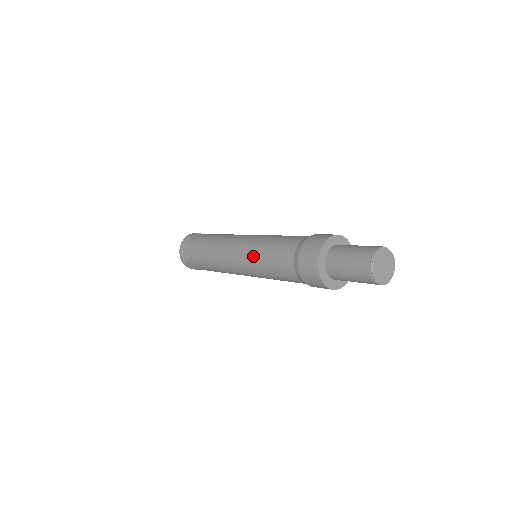
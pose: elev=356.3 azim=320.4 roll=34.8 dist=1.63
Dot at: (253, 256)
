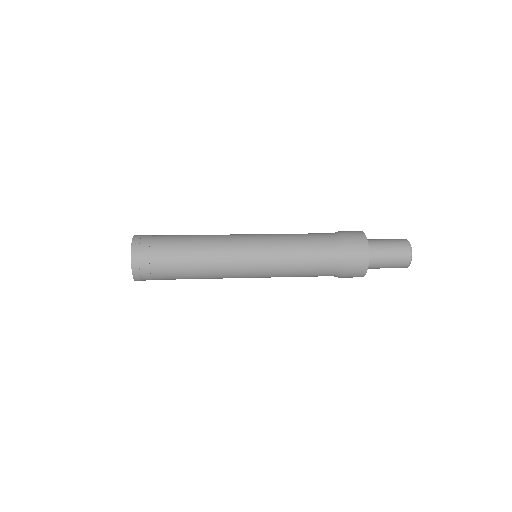
Dot at: (281, 247)
